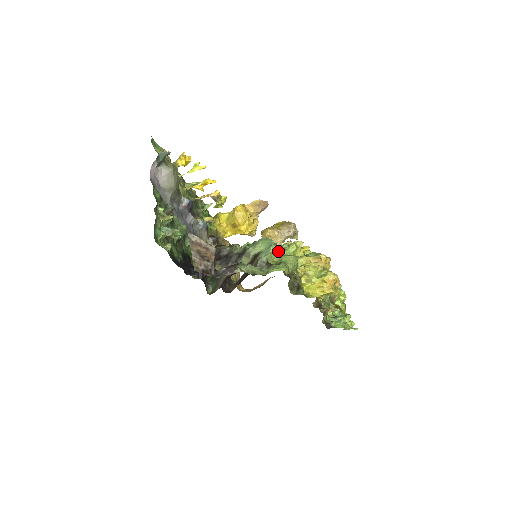
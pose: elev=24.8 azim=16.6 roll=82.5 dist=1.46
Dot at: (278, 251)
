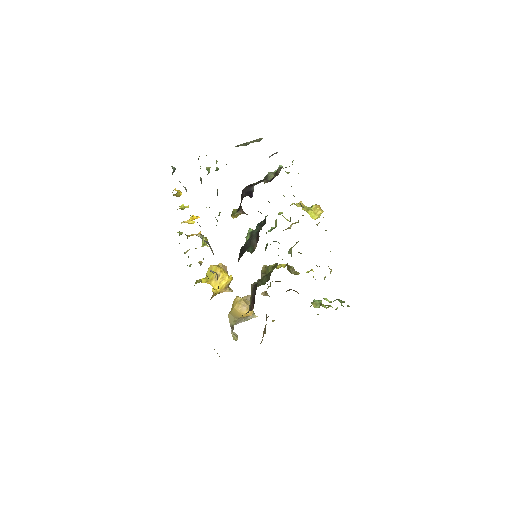
Dot at: occluded
